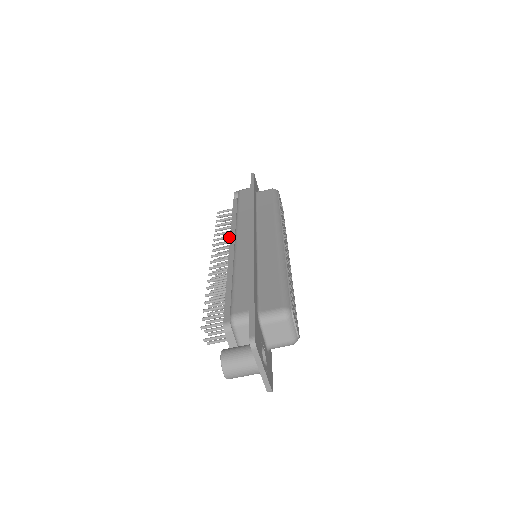
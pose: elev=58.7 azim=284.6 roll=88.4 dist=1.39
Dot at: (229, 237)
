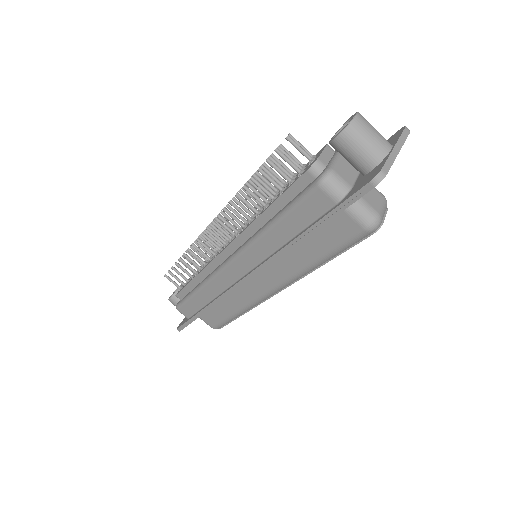
Dot at: (219, 244)
